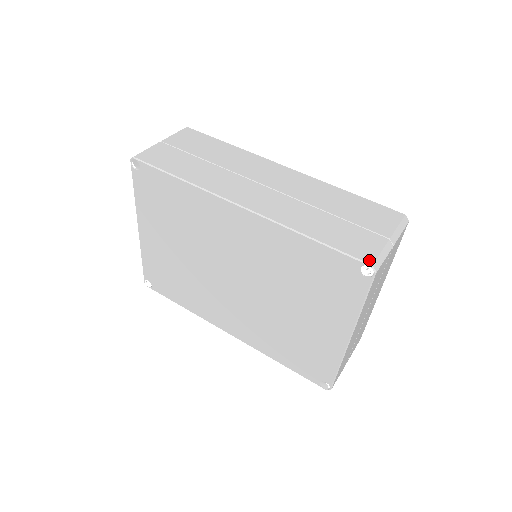
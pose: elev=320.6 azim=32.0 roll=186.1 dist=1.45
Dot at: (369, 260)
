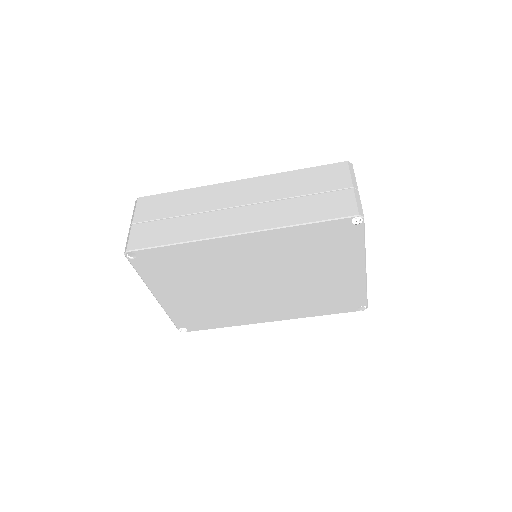
Dot at: (354, 213)
